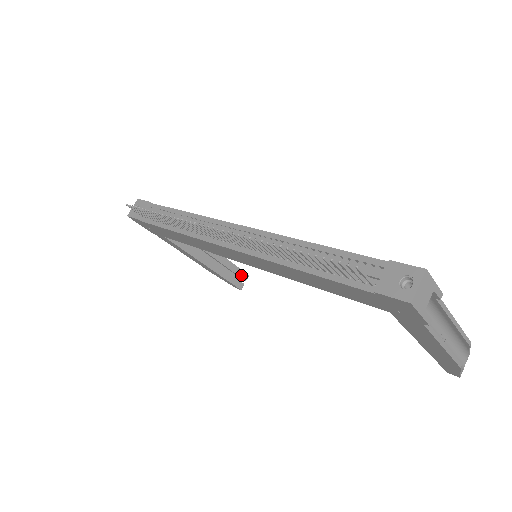
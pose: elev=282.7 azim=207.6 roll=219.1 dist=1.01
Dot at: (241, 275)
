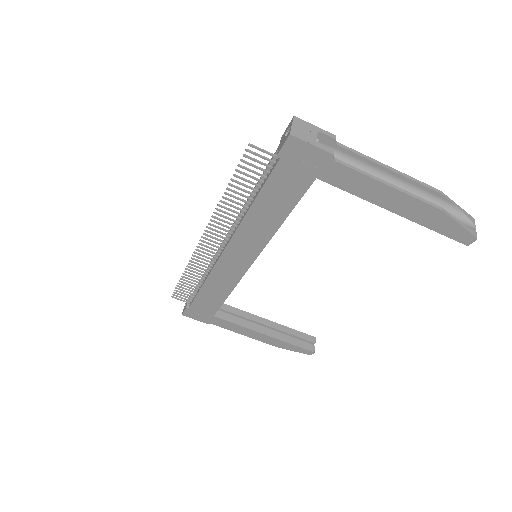
Dot at: (307, 338)
